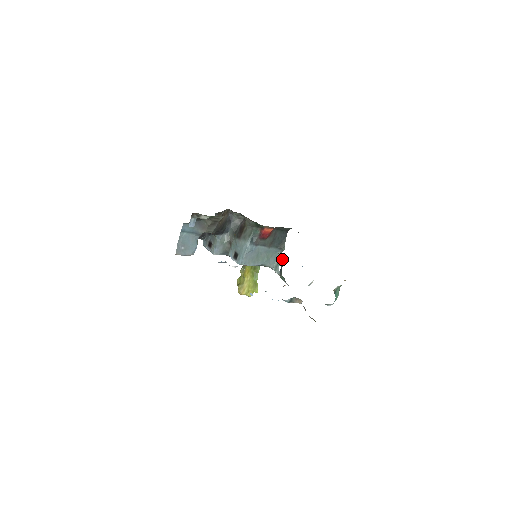
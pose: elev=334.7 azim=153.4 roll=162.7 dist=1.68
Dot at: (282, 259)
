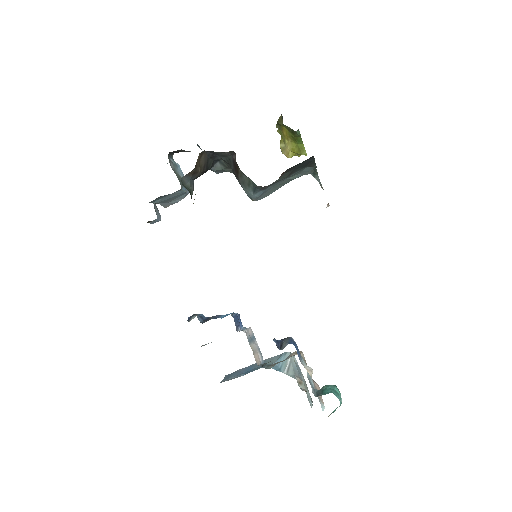
Dot at: occluded
